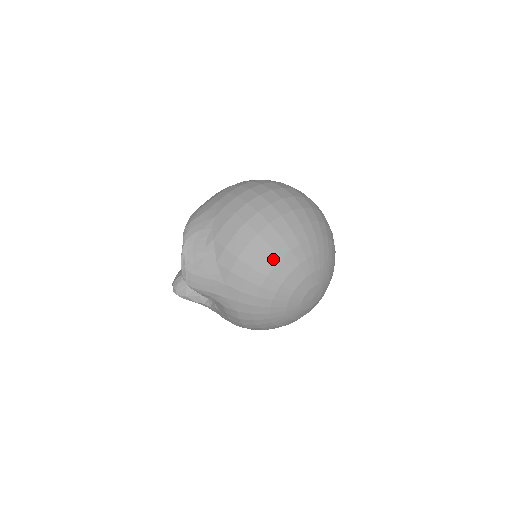
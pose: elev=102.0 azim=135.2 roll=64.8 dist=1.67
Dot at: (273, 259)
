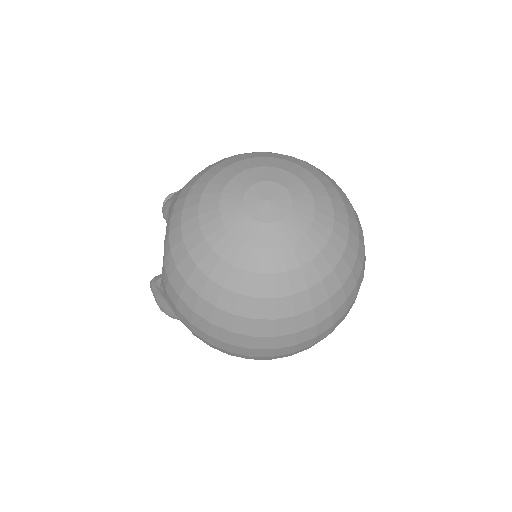
Dot at: occluded
